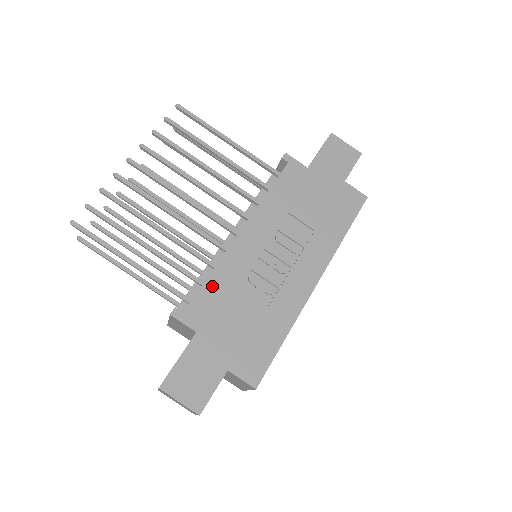
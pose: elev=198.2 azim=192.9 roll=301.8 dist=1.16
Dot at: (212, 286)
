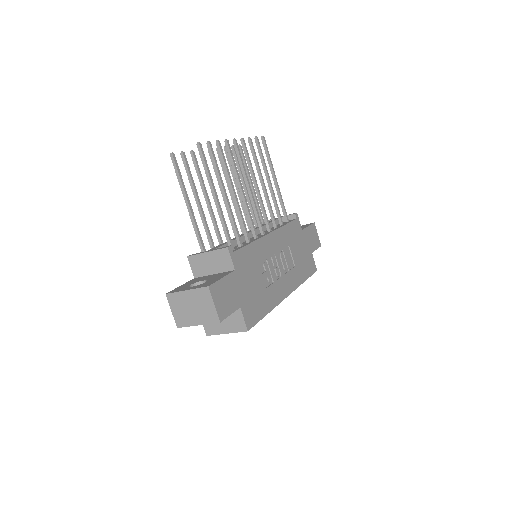
Dot at: (250, 251)
